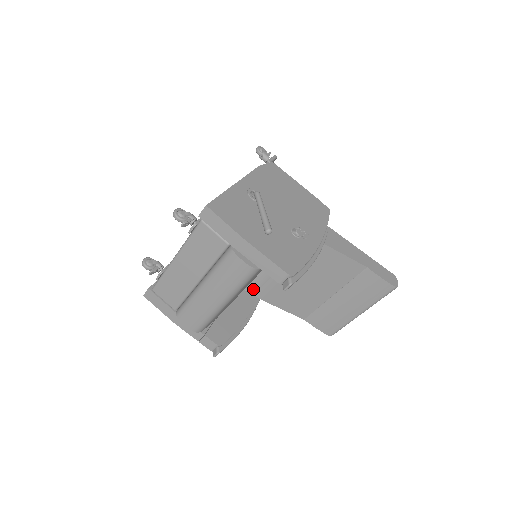
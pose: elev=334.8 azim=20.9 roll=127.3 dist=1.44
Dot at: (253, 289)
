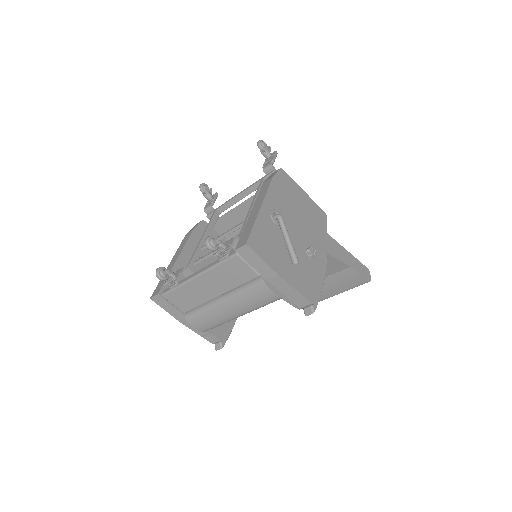
Dot at: occluded
